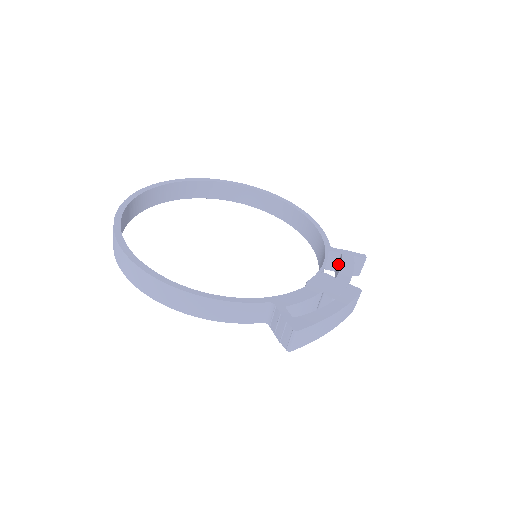
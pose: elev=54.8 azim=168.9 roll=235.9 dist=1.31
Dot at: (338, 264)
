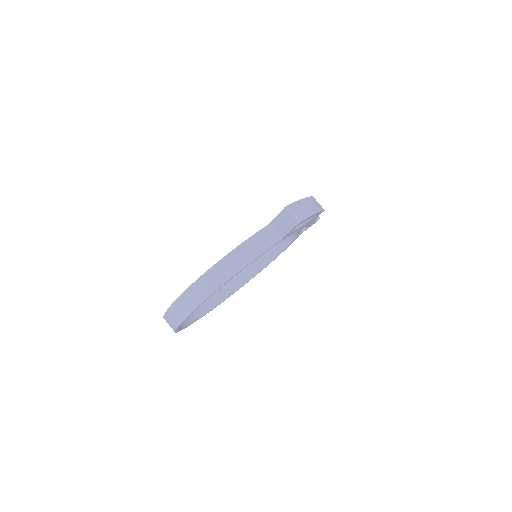
Dot at: occluded
